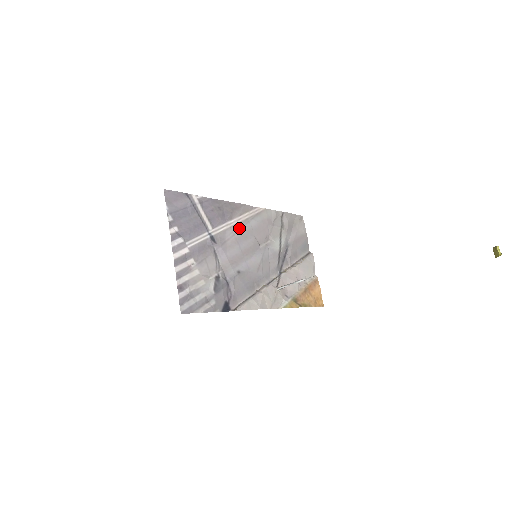
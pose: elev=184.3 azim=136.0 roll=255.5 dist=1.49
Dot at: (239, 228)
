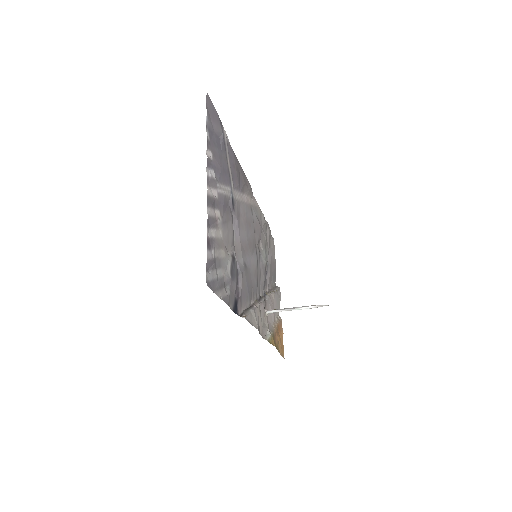
Dot at: (247, 209)
